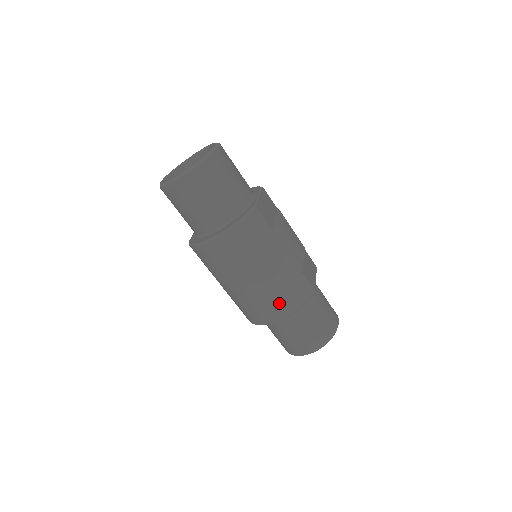
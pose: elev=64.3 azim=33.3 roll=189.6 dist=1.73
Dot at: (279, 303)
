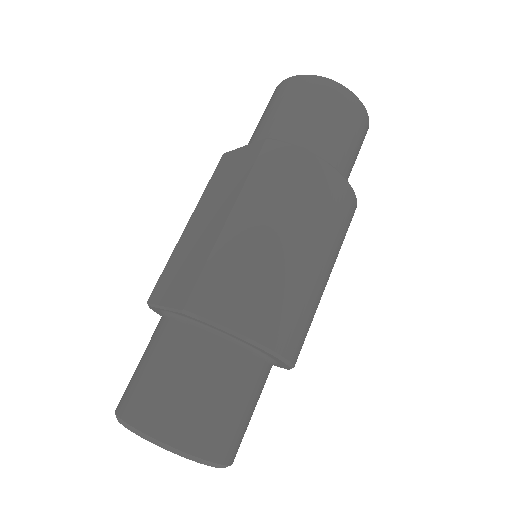
Dot at: (294, 325)
